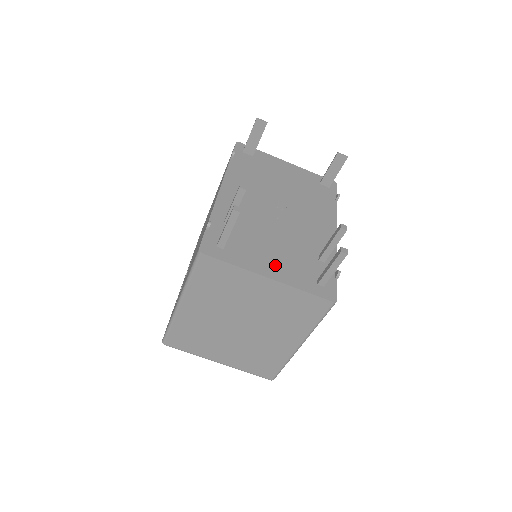
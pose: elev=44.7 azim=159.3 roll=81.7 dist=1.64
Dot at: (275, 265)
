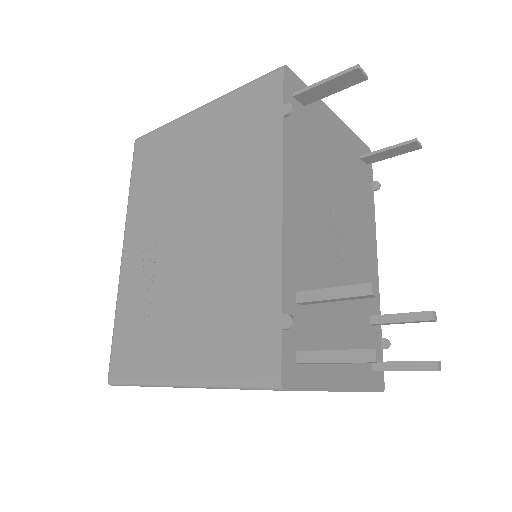
Dot at: occluded
